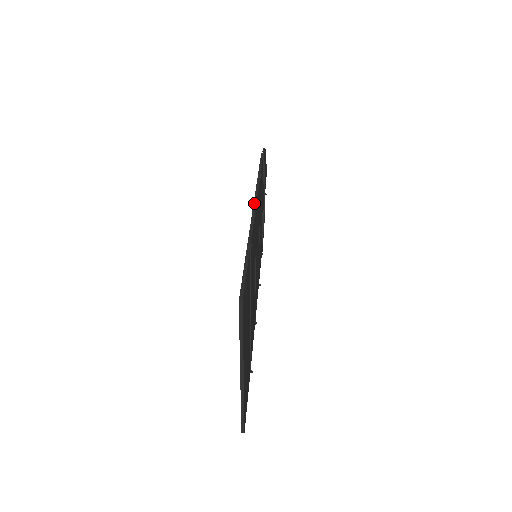
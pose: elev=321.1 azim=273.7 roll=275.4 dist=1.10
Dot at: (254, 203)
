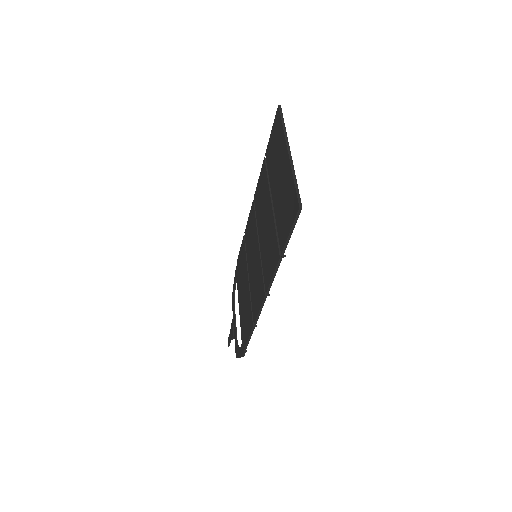
Dot at: (253, 202)
